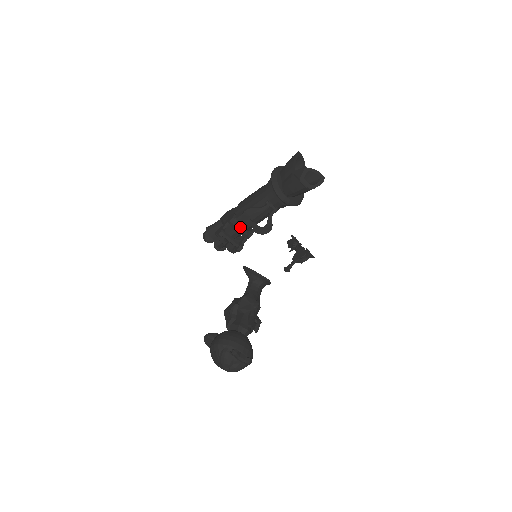
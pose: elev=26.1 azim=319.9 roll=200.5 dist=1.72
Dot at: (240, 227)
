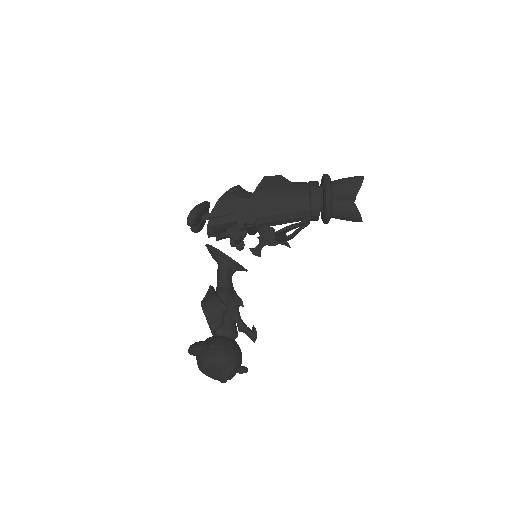
Dot at: (256, 228)
